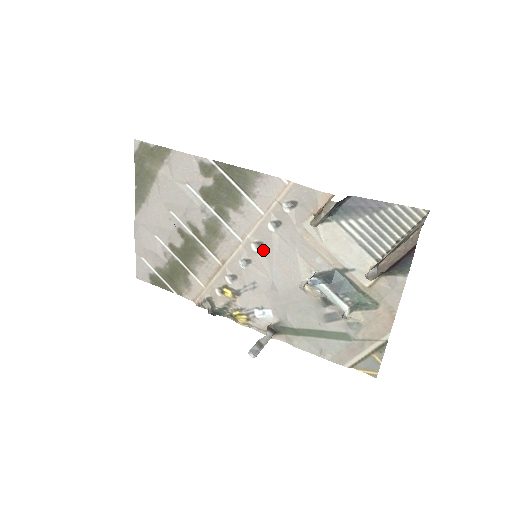
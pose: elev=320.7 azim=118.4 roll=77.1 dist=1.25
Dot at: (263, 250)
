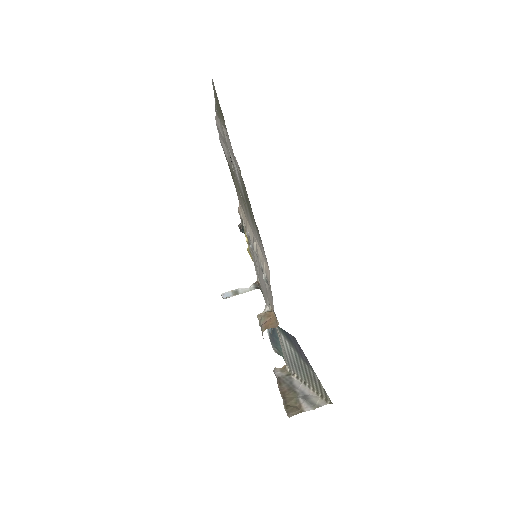
Dot at: (258, 262)
